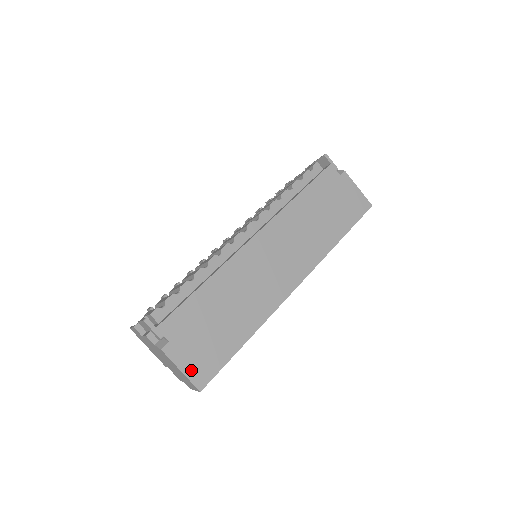
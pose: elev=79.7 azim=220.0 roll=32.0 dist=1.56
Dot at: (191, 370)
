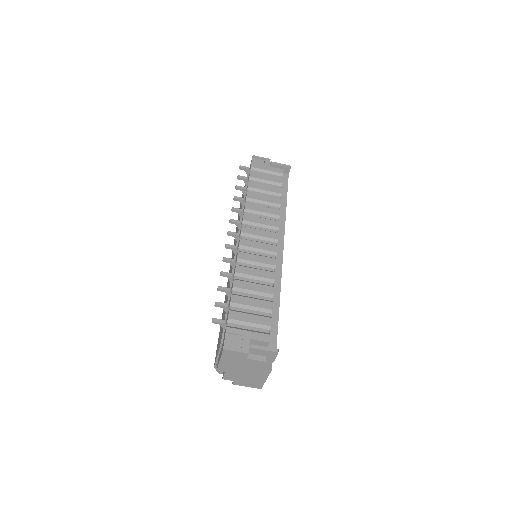
Dot at: occluded
